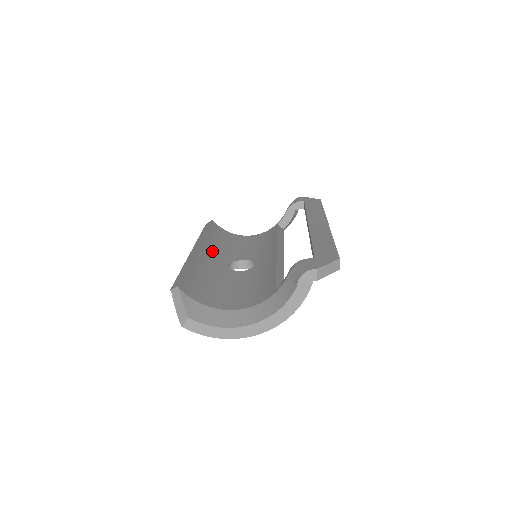
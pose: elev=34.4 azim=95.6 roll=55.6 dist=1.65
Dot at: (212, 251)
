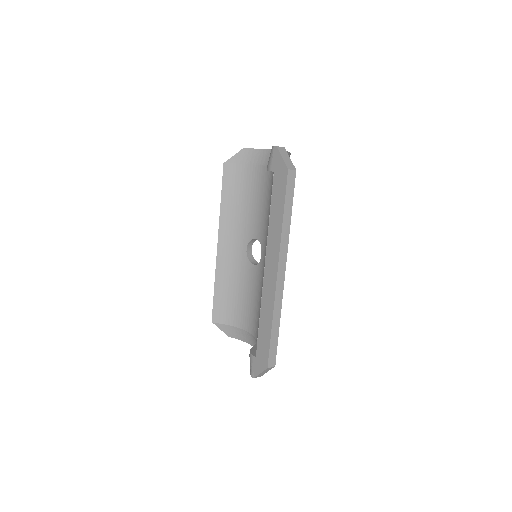
Dot at: (232, 234)
